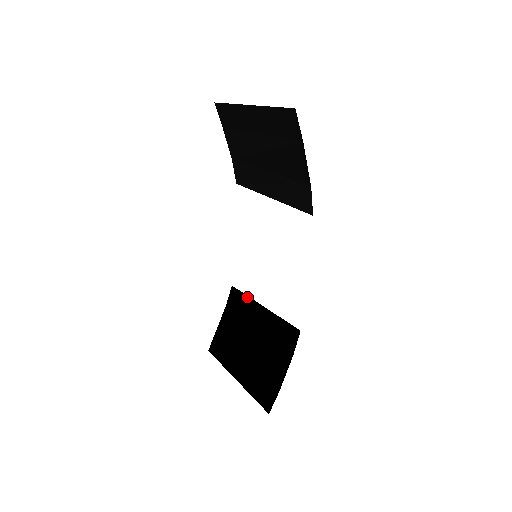
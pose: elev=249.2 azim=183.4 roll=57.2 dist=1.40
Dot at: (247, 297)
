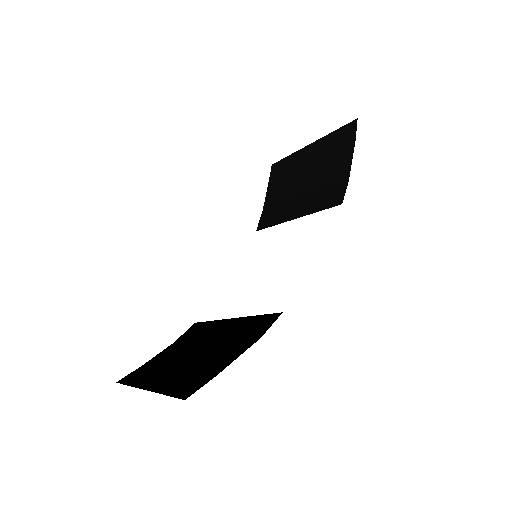
Dot at: (213, 321)
